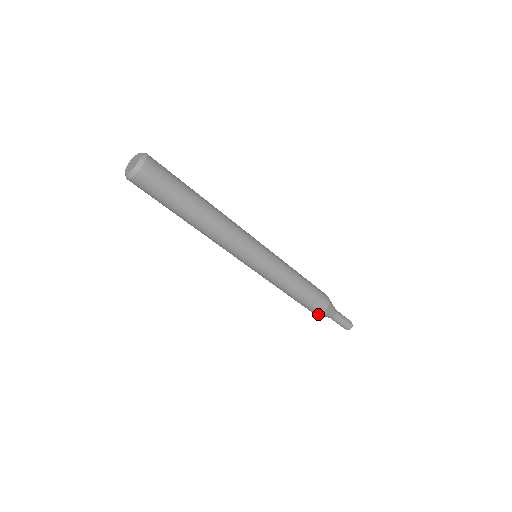
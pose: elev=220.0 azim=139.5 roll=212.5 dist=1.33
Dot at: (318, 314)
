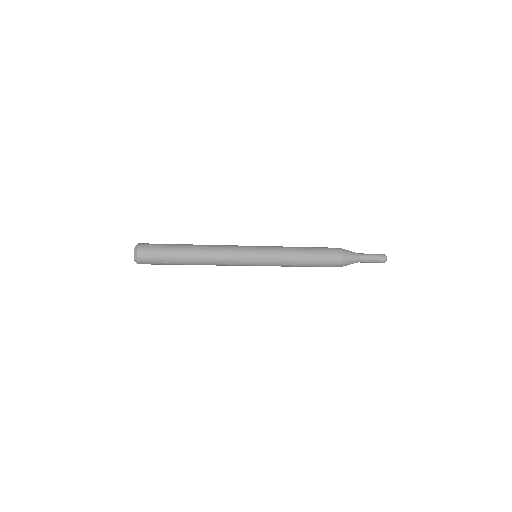
Dot at: (341, 266)
